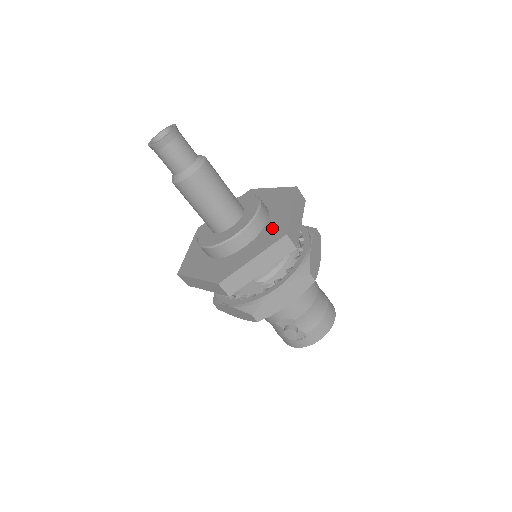
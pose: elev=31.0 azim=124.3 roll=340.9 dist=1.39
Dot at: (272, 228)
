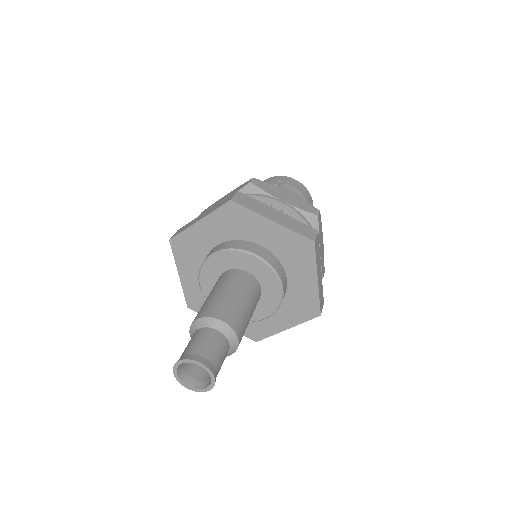
Dot at: (299, 299)
